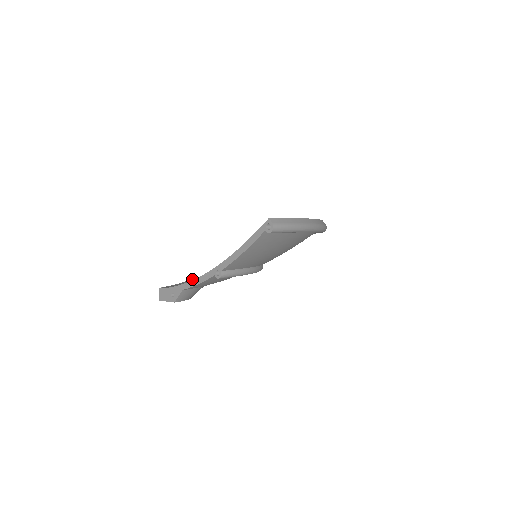
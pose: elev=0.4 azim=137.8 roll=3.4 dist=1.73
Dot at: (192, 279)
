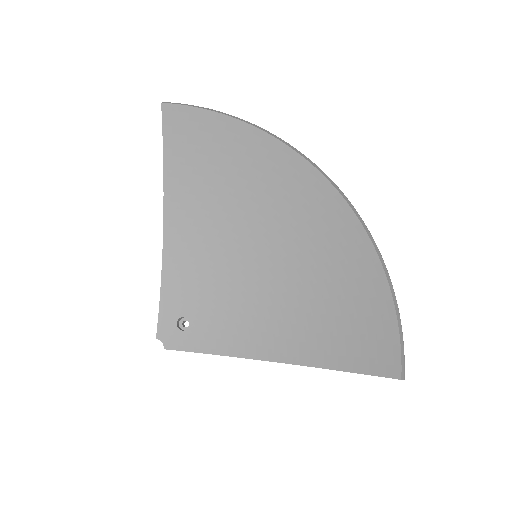
Dot at: (162, 291)
